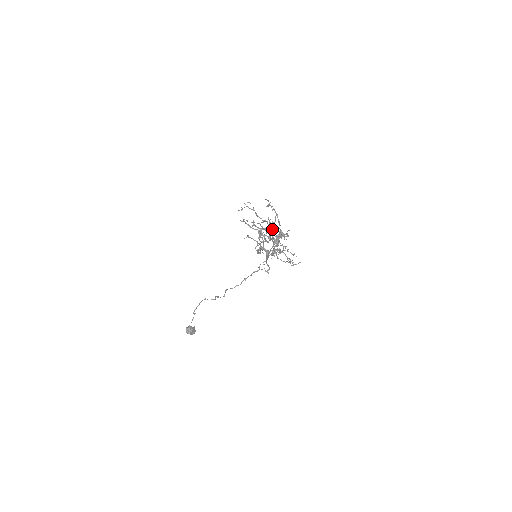
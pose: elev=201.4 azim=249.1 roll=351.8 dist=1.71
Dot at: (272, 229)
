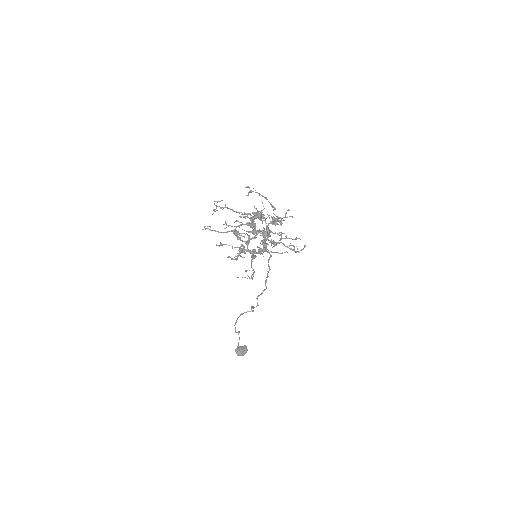
Dot at: (262, 218)
